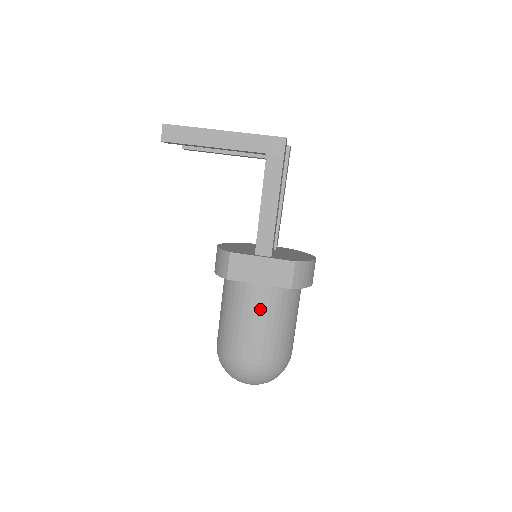
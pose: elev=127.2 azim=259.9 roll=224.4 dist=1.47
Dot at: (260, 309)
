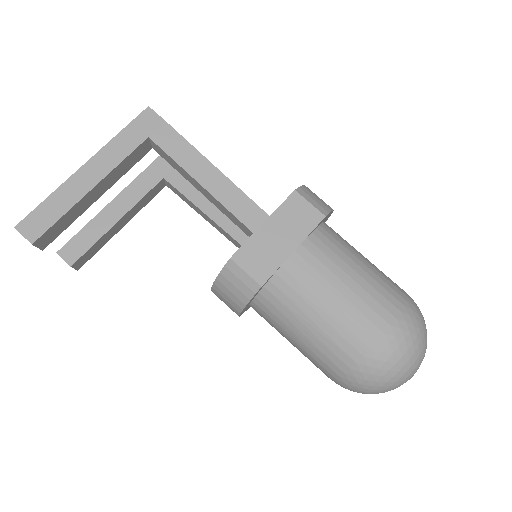
Dot at: (327, 271)
